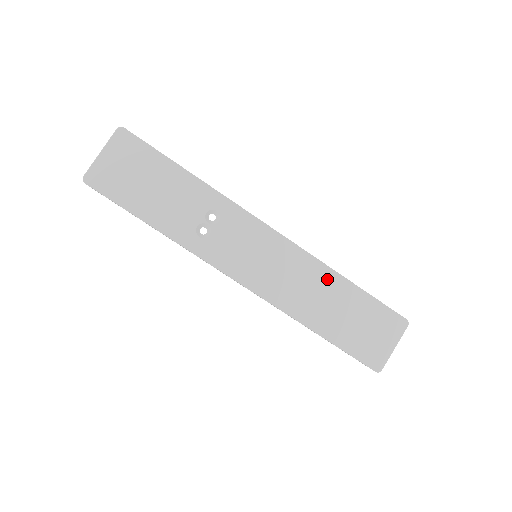
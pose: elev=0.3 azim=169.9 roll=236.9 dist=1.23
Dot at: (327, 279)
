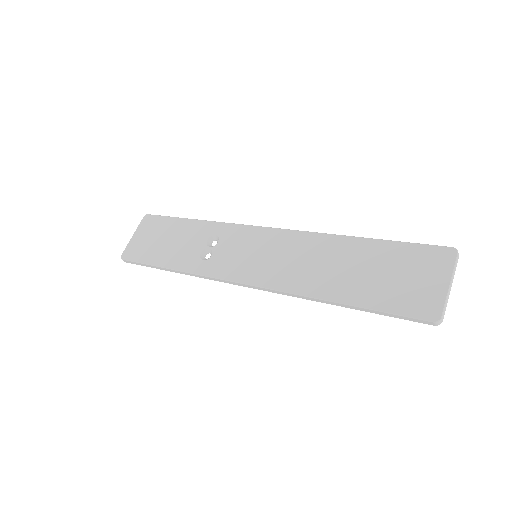
Dot at: (332, 245)
